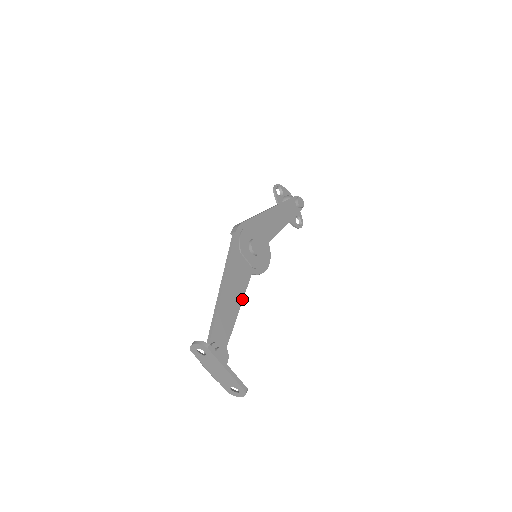
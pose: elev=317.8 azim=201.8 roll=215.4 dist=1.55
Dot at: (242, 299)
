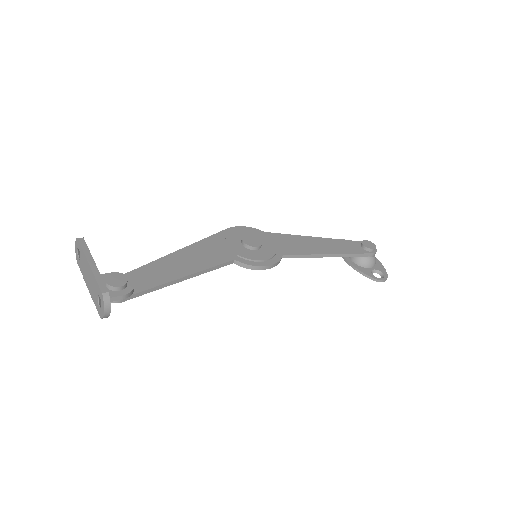
Dot at: (201, 270)
